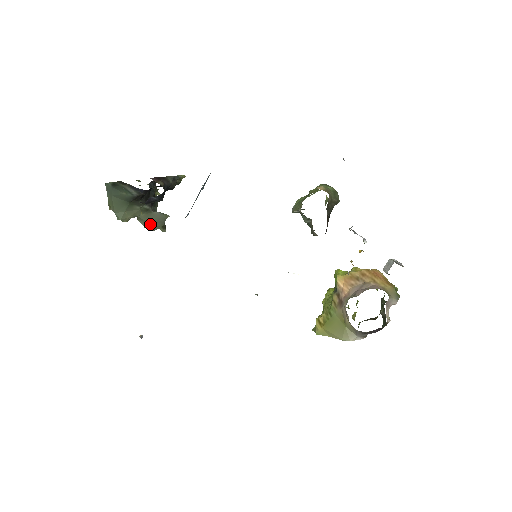
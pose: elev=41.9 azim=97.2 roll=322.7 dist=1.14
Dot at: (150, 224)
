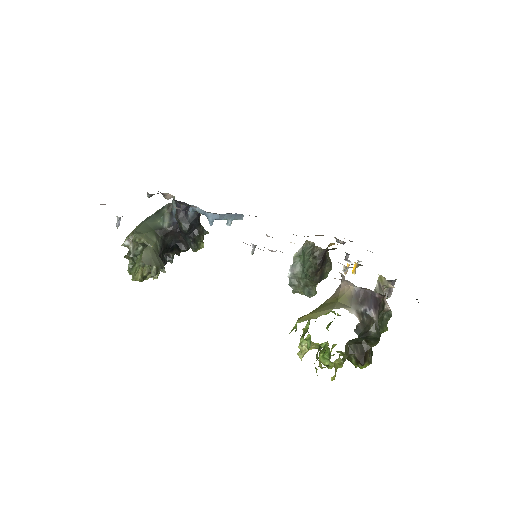
Dot at: (151, 258)
